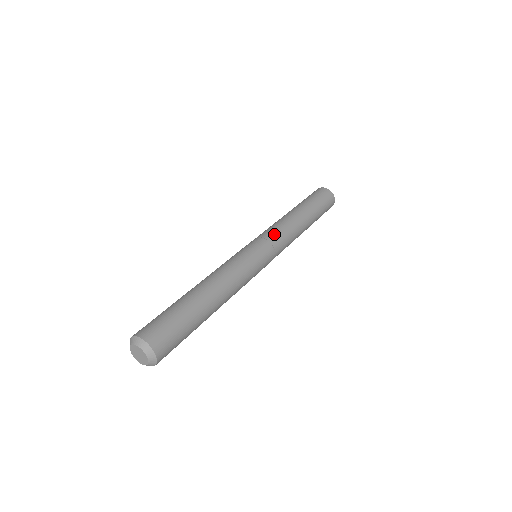
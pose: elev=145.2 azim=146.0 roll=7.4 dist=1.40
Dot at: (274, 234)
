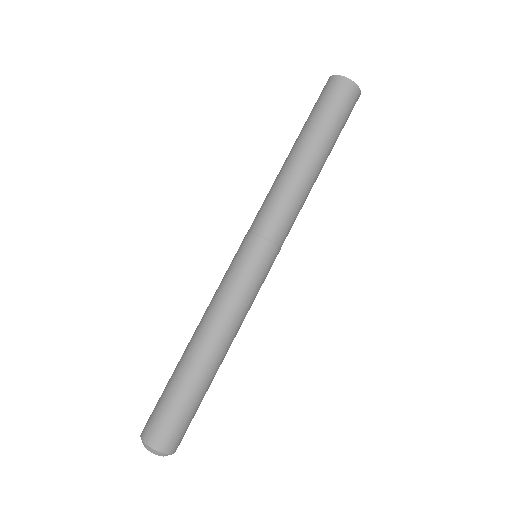
Dot at: (277, 224)
